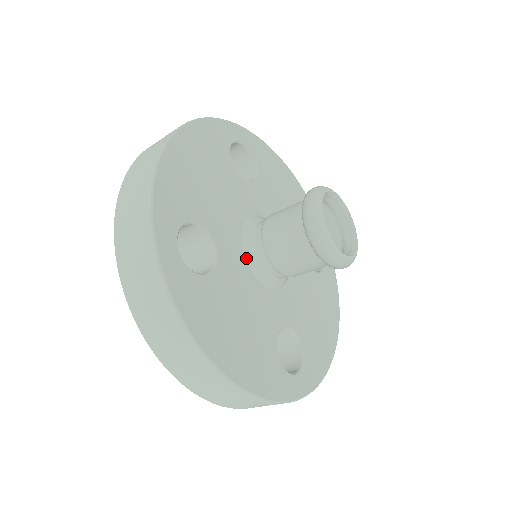
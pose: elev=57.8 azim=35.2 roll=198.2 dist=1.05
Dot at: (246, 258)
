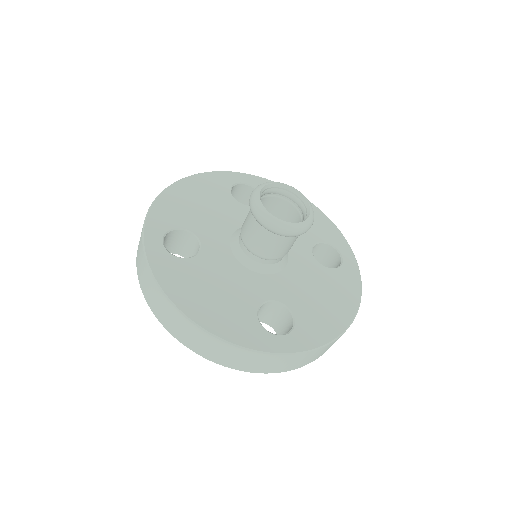
Dot at: (232, 251)
